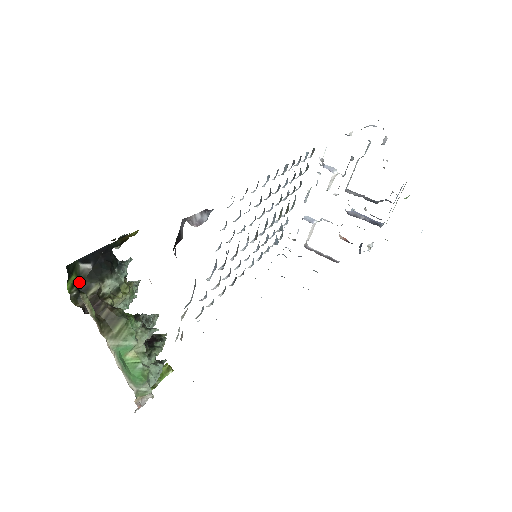
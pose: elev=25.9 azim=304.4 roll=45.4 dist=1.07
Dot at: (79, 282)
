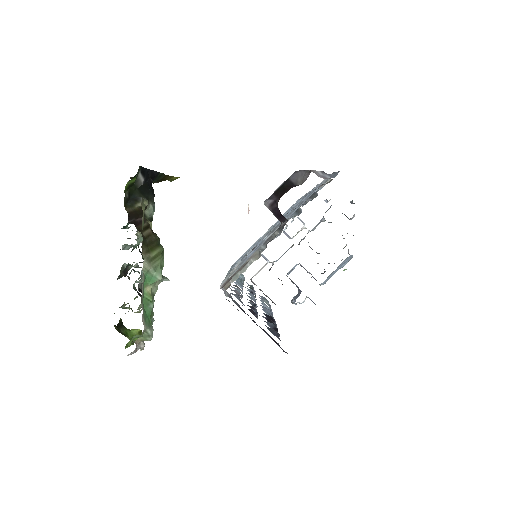
Dot at: (132, 188)
